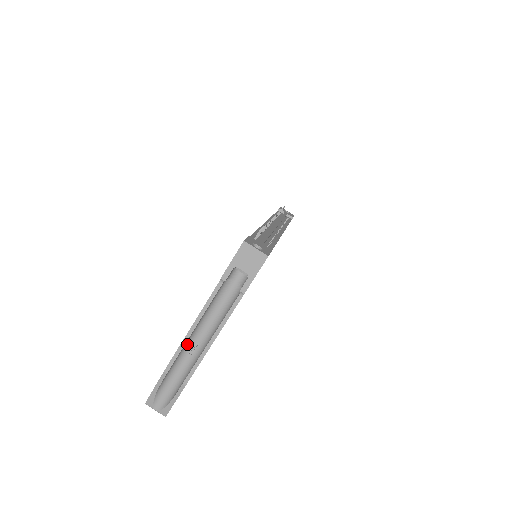
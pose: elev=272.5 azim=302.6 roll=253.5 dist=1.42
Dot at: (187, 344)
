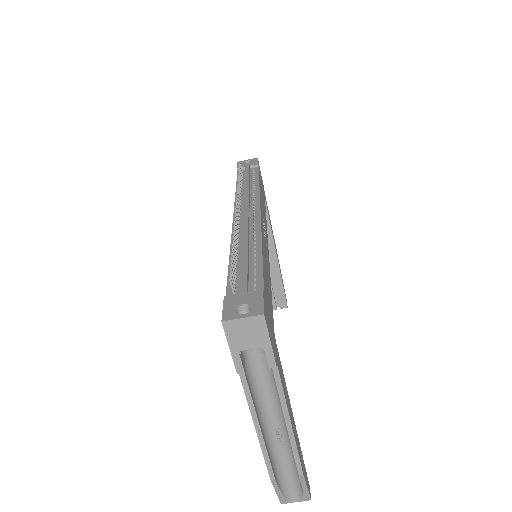
Dot at: (268, 439)
